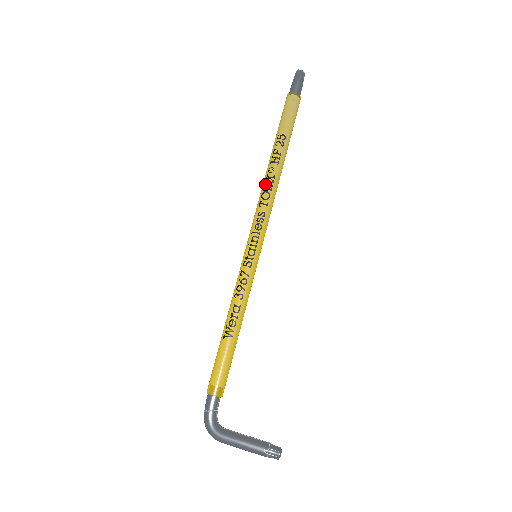
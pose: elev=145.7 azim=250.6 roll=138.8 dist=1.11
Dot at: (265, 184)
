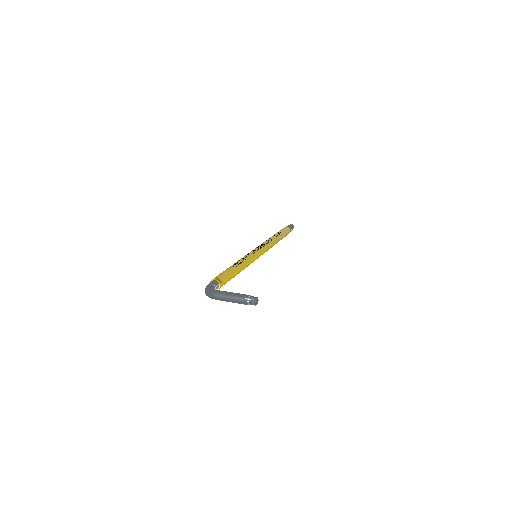
Dot at: (267, 240)
